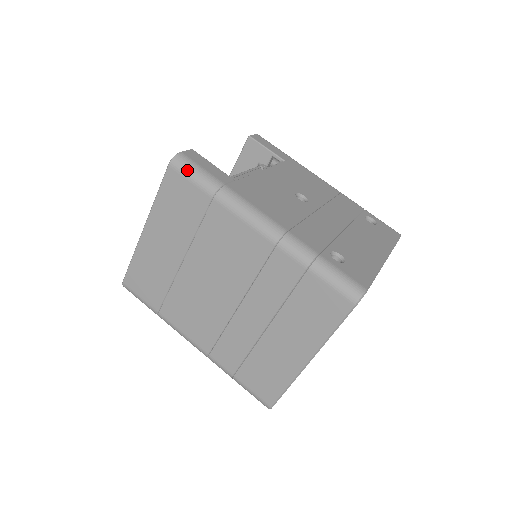
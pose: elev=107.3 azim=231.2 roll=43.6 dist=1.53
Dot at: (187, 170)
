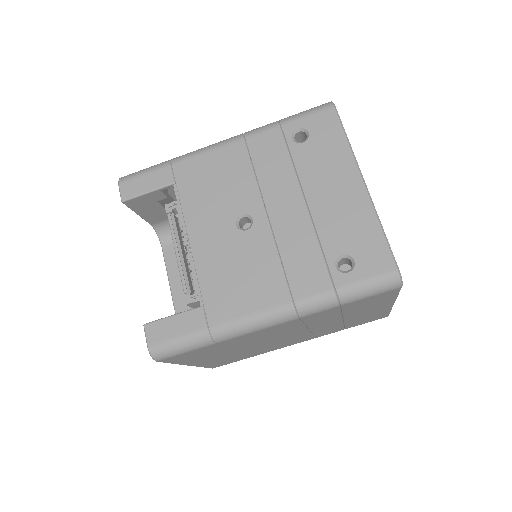
Dot at: (173, 353)
